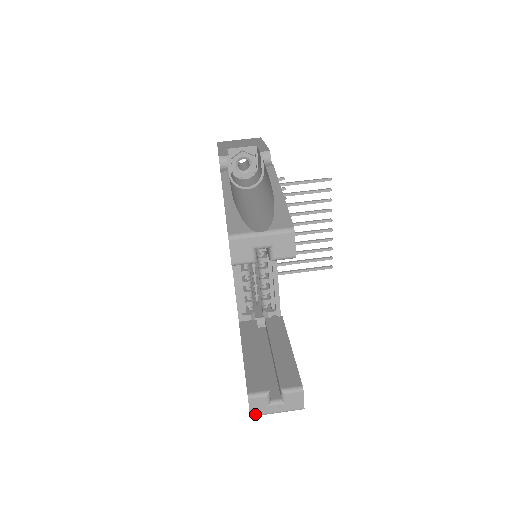
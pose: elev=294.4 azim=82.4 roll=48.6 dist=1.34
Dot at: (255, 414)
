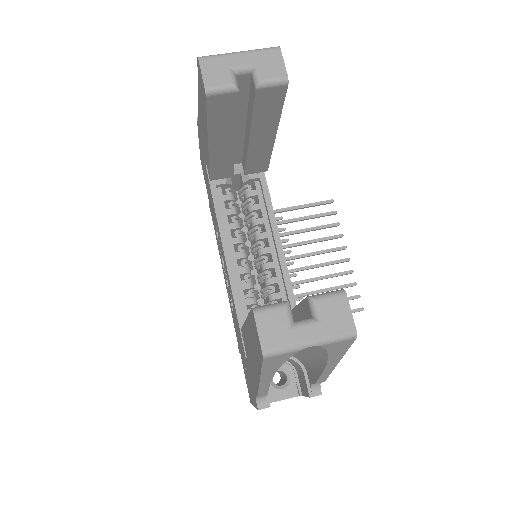
Dot at: (270, 348)
